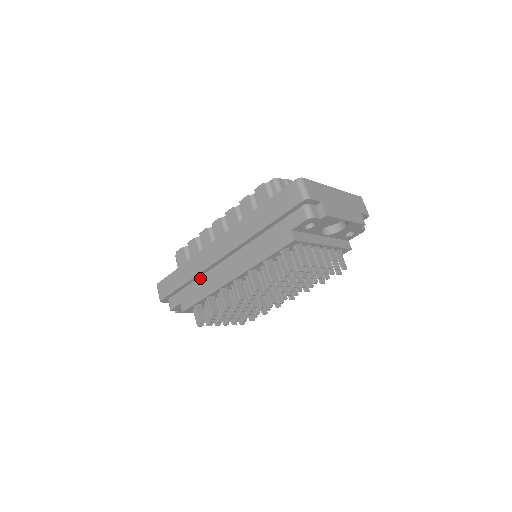
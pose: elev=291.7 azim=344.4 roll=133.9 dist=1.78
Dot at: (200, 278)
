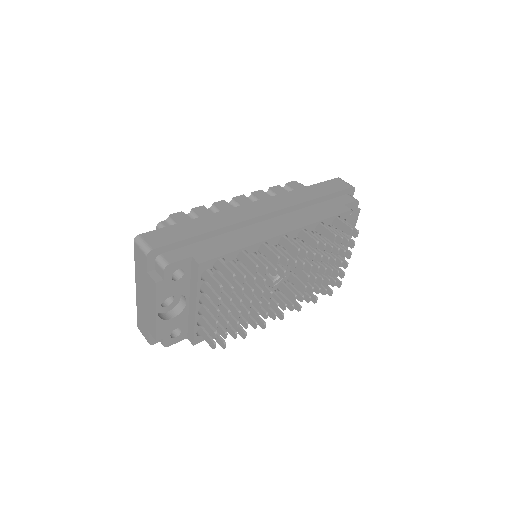
Dot at: (228, 233)
